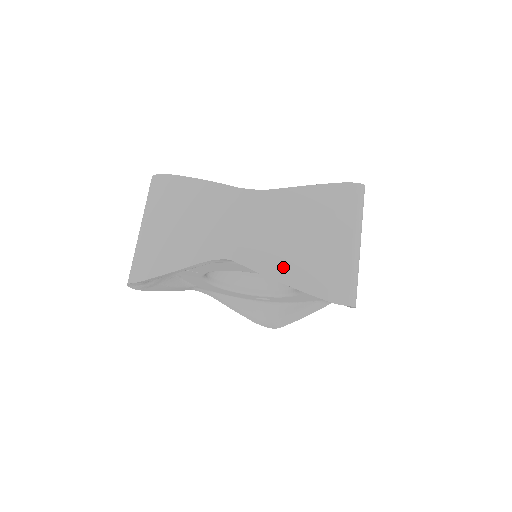
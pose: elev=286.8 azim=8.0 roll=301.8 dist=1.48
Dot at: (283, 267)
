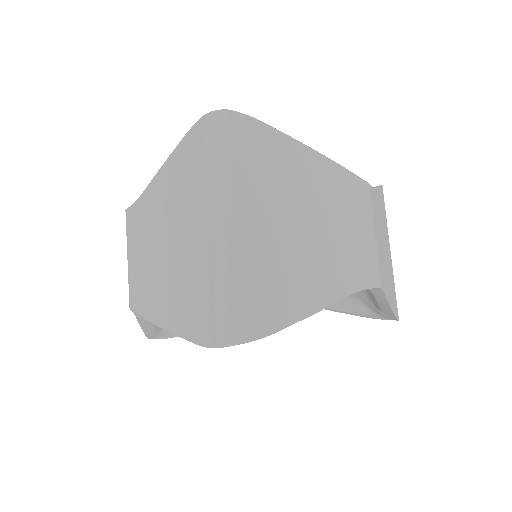
Dot at: (160, 304)
